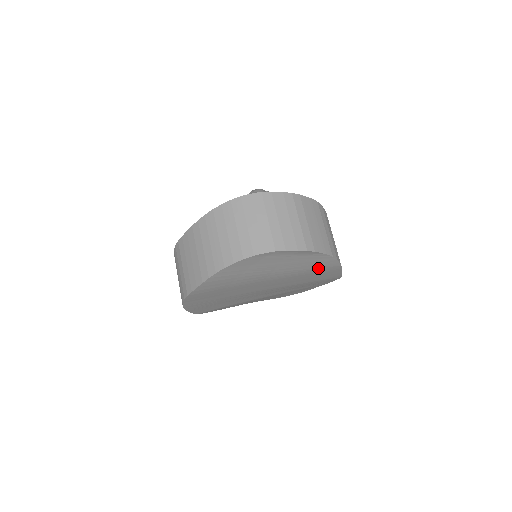
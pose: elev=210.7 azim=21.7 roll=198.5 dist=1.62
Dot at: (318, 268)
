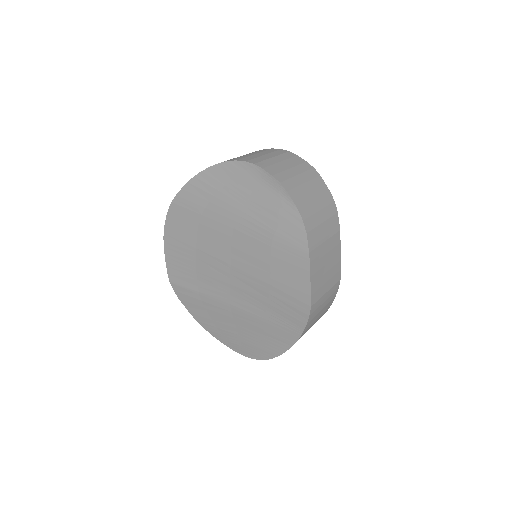
Dot at: (285, 239)
